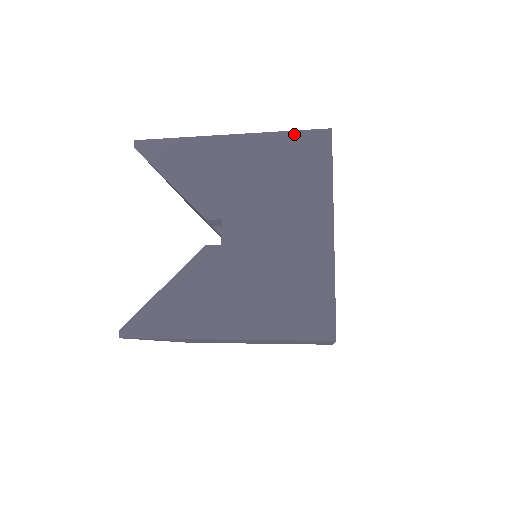
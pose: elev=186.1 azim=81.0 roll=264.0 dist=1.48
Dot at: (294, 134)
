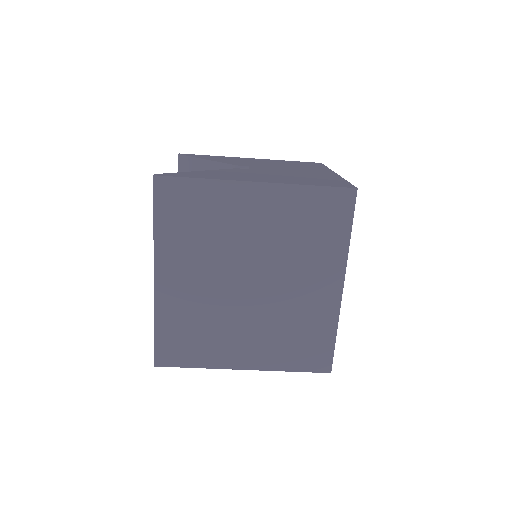
Dot at: (296, 161)
